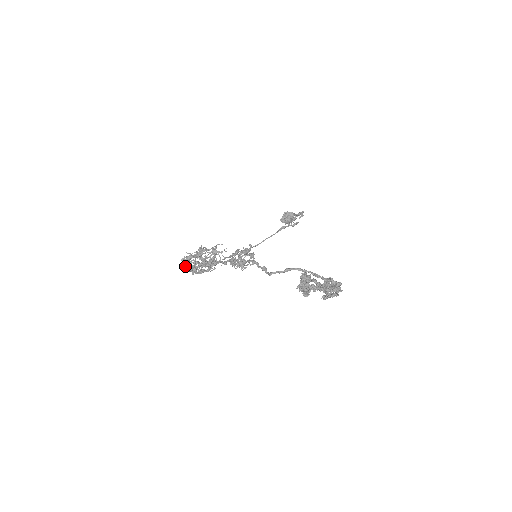
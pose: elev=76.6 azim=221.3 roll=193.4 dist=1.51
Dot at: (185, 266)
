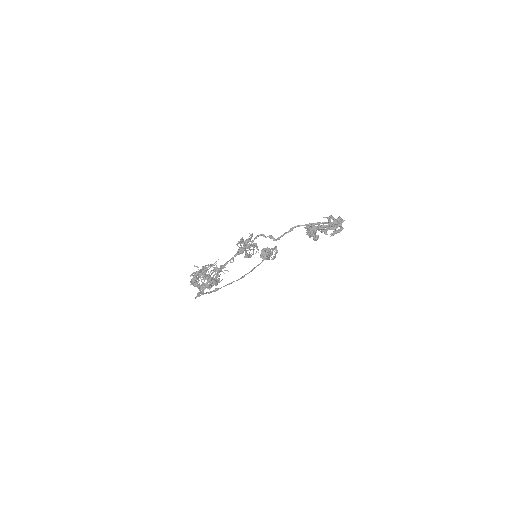
Dot at: (194, 284)
